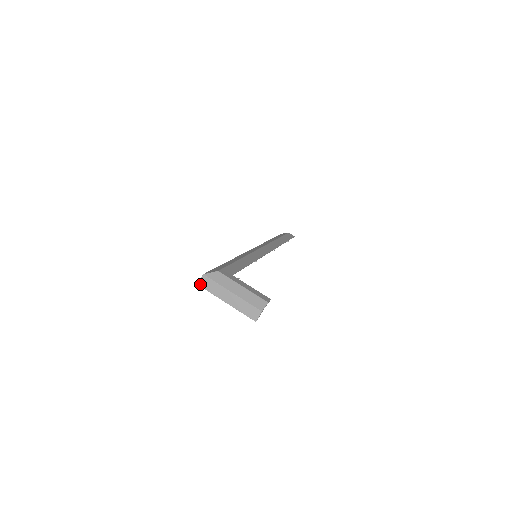
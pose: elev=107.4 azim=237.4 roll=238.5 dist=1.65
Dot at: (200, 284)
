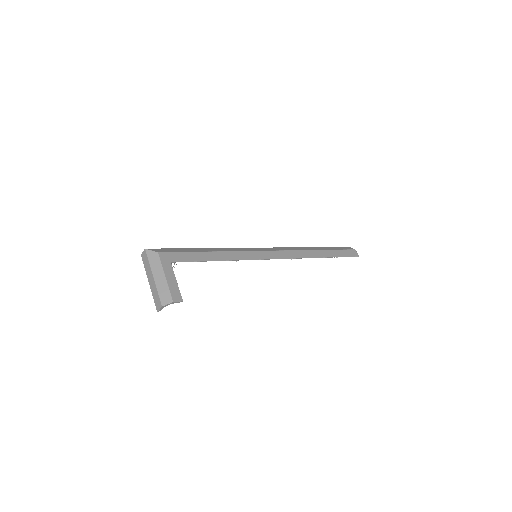
Dot at: (142, 255)
